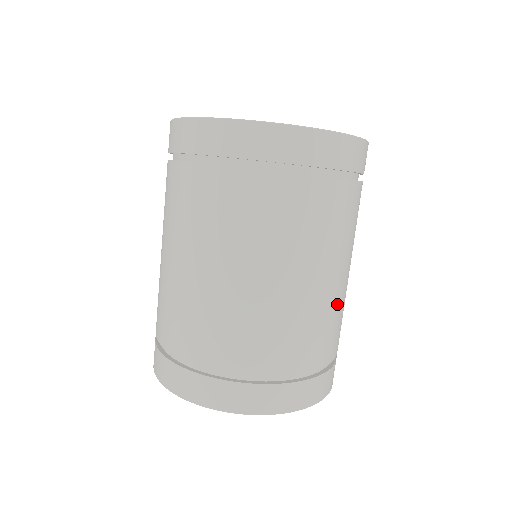
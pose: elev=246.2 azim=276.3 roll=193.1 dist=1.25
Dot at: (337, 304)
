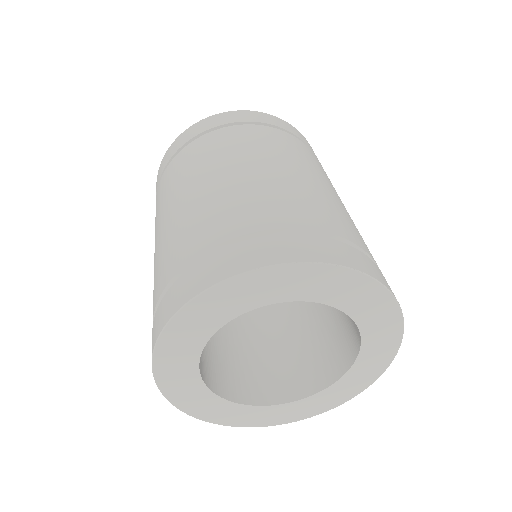
Dot at: (338, 205)
